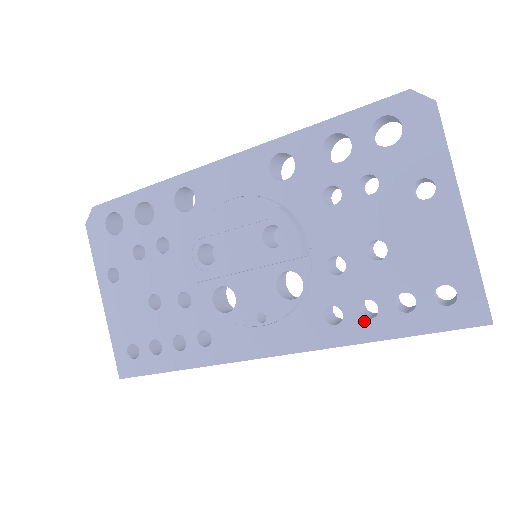
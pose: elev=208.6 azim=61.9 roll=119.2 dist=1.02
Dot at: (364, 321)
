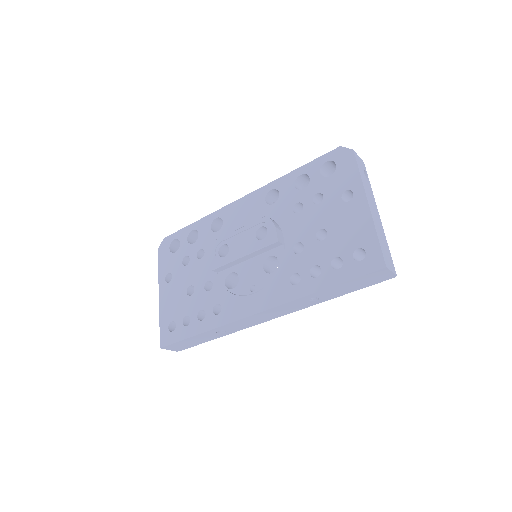
Dot at: (313, 279)
